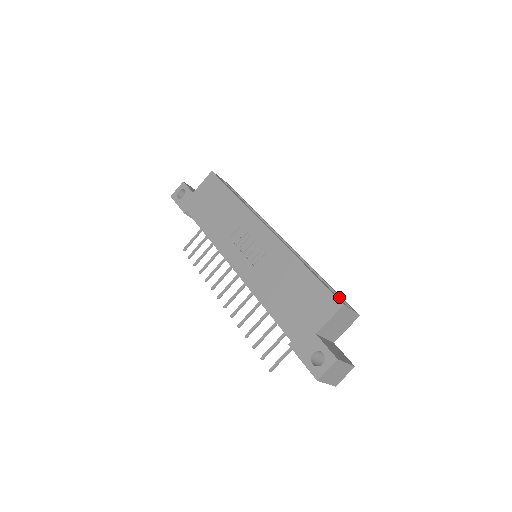
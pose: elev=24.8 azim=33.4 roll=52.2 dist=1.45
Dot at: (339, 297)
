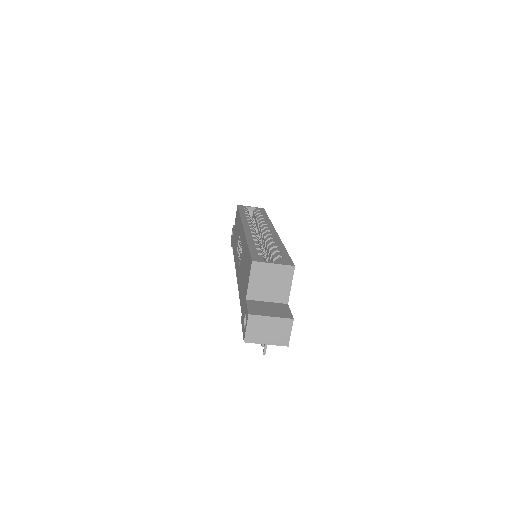
Dot at: occluded
